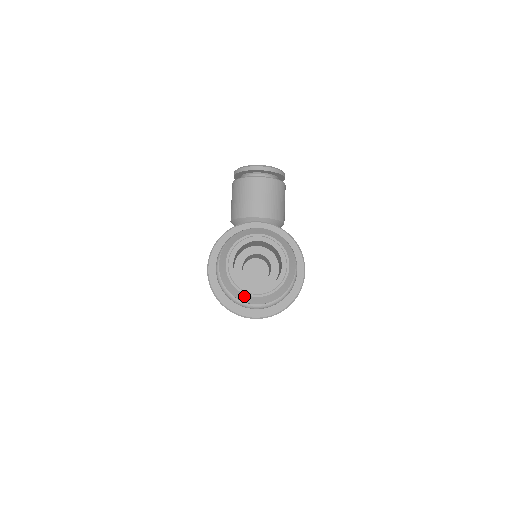
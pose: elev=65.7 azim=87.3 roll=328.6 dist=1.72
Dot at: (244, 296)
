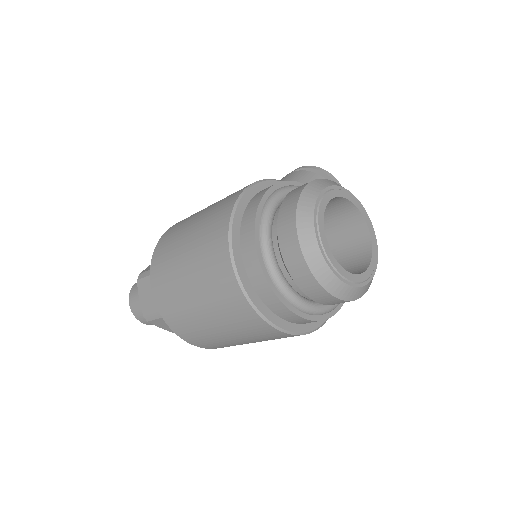
Dot at: (314, 246)
